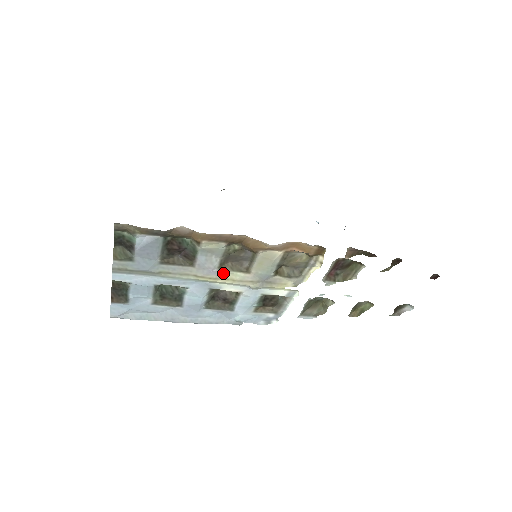
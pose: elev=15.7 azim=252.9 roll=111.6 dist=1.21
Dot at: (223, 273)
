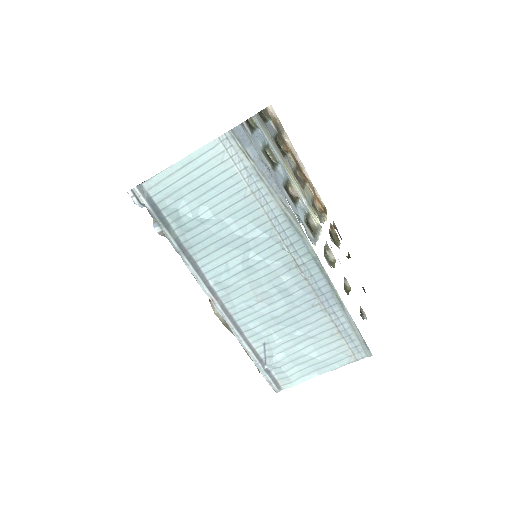
Dot at: (294, 176)
